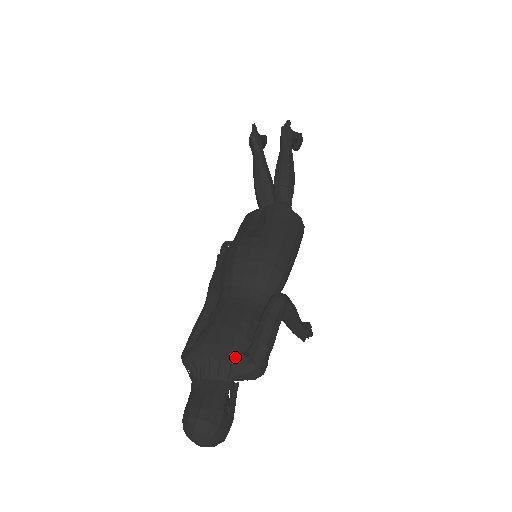
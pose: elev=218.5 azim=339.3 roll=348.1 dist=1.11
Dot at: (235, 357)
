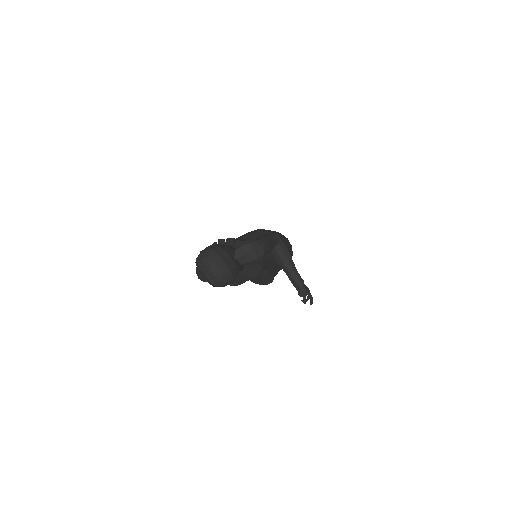
Dot at: (238, 240)
